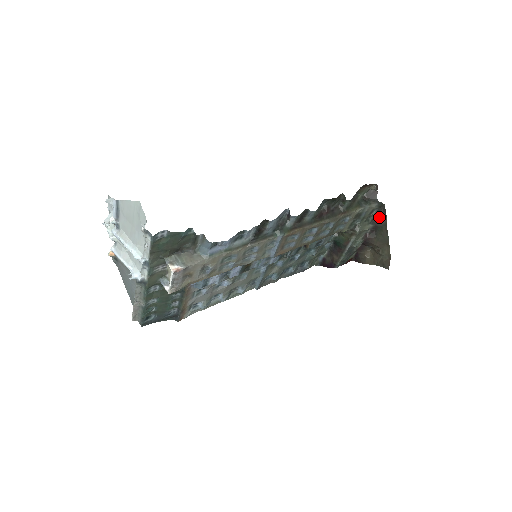
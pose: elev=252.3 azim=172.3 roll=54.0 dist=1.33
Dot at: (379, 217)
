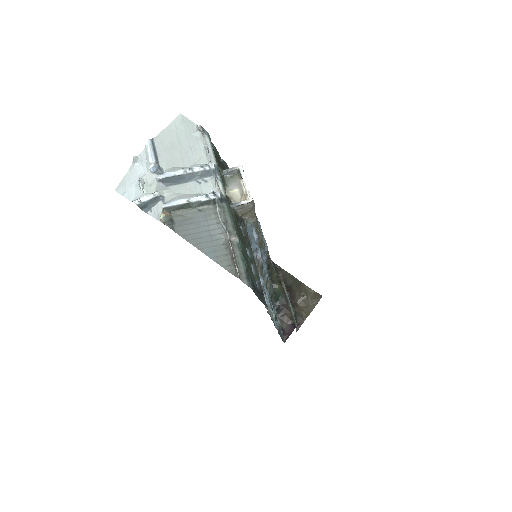
Dot at: (279, 273)
